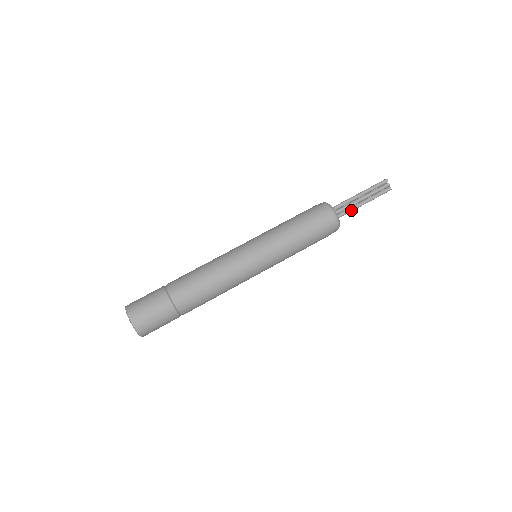
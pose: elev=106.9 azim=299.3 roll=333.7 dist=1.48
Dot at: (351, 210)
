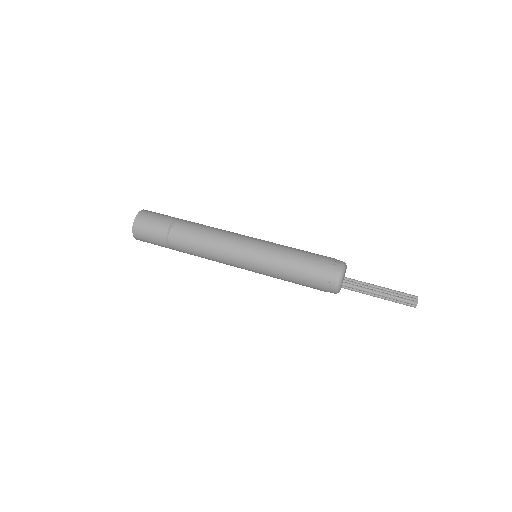
Dot at: (364, 288)
